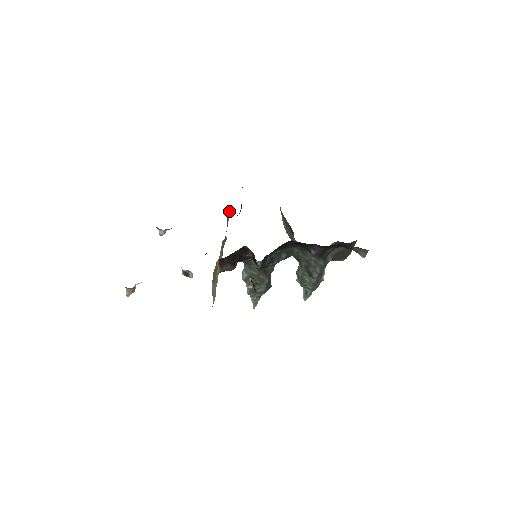
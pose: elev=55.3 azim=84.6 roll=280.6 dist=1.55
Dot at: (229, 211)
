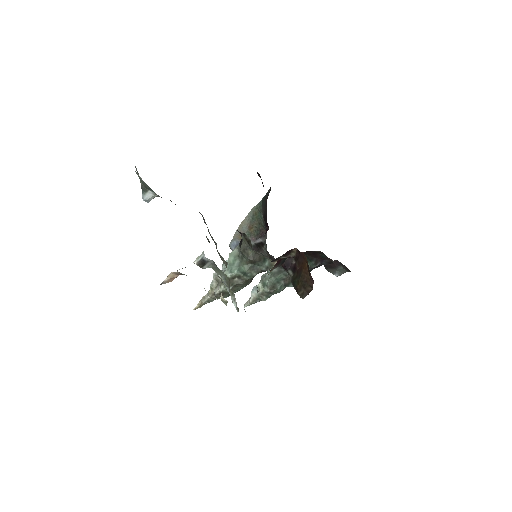
Dot at: occluded
